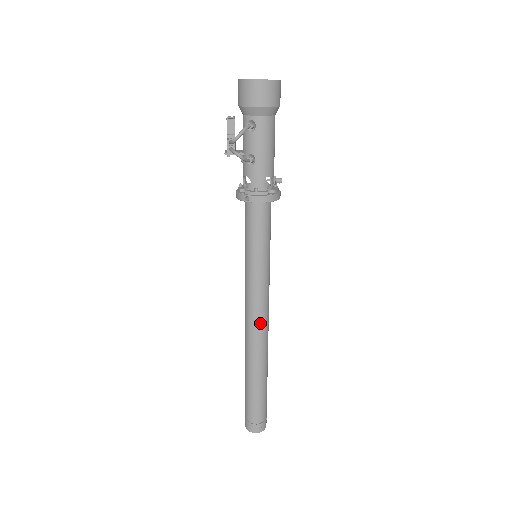
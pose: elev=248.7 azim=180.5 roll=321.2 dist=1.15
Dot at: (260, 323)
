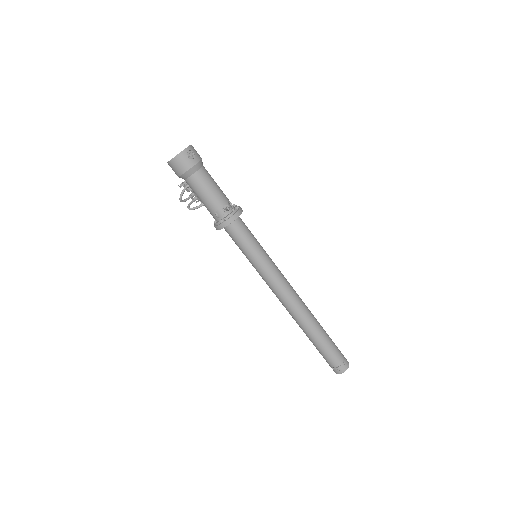
Dot at: (282, 301)
